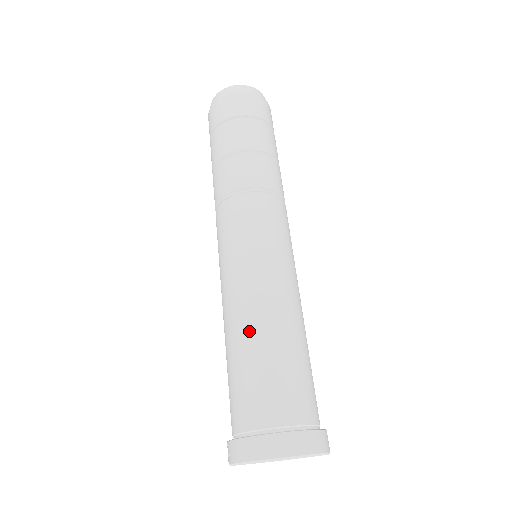
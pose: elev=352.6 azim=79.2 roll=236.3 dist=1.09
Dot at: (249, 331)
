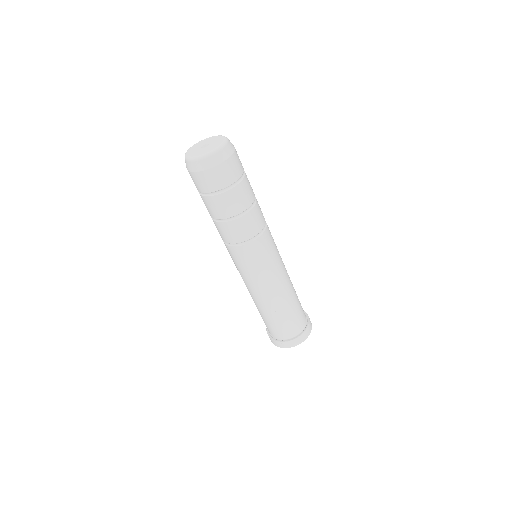
Dot at: (285, 302)
